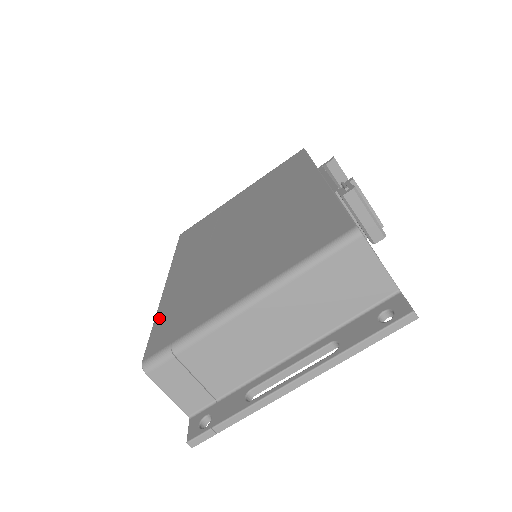
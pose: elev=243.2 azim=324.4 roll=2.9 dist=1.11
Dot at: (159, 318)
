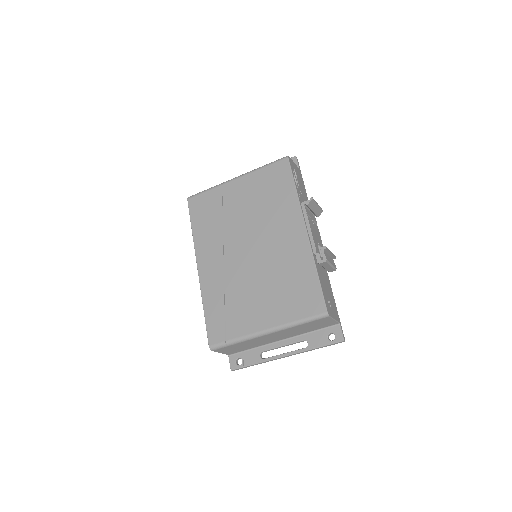
Dot at: (207, 310)
